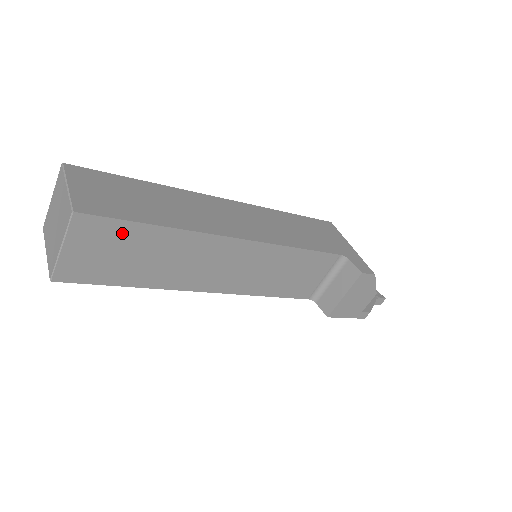
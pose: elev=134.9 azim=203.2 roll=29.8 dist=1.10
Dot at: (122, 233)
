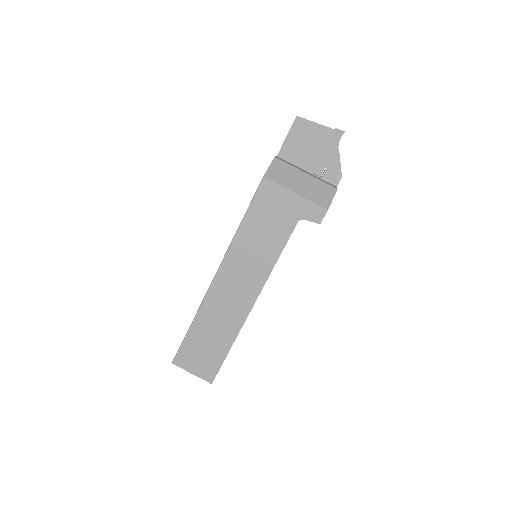
Dot at: occluded
